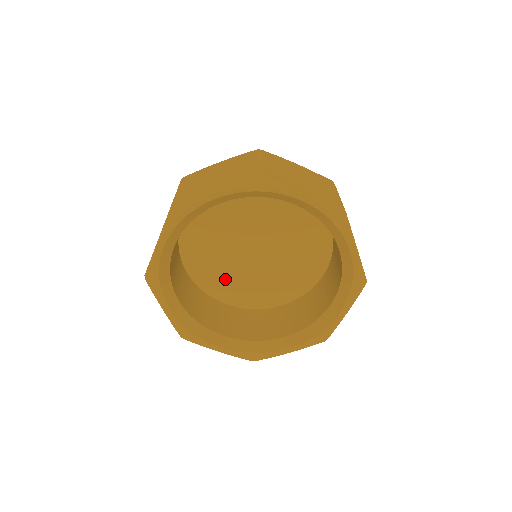
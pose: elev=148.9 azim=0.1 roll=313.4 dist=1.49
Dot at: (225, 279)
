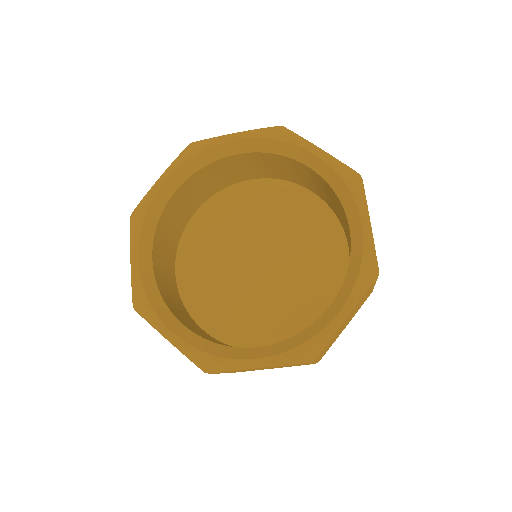
Dot at: (249, 316)
